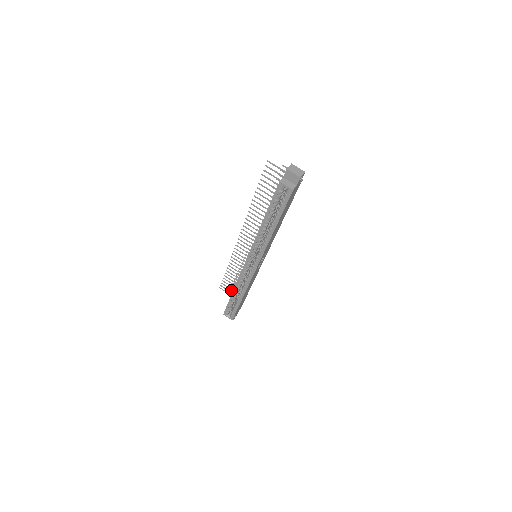
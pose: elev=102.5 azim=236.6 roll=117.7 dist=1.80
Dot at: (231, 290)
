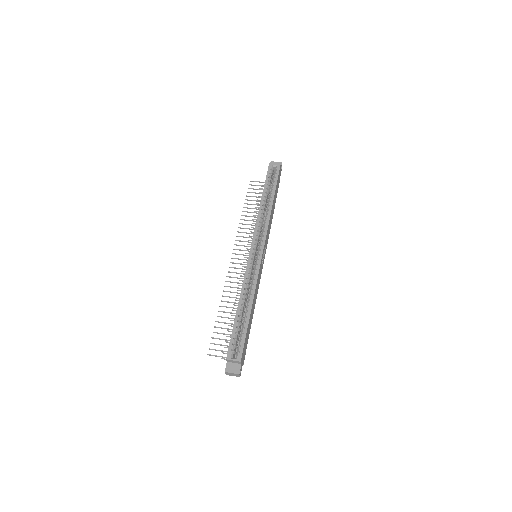
Dot at: (222, 358)
